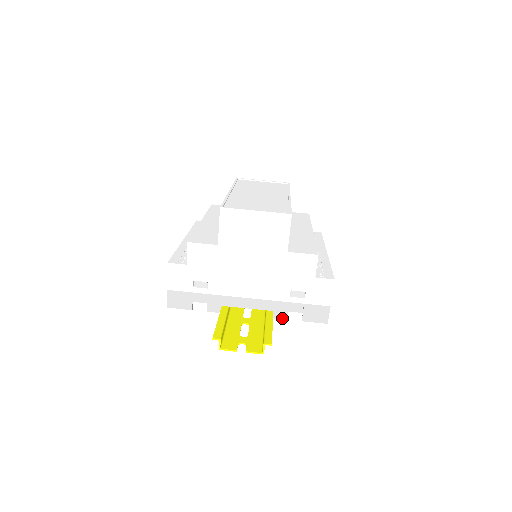
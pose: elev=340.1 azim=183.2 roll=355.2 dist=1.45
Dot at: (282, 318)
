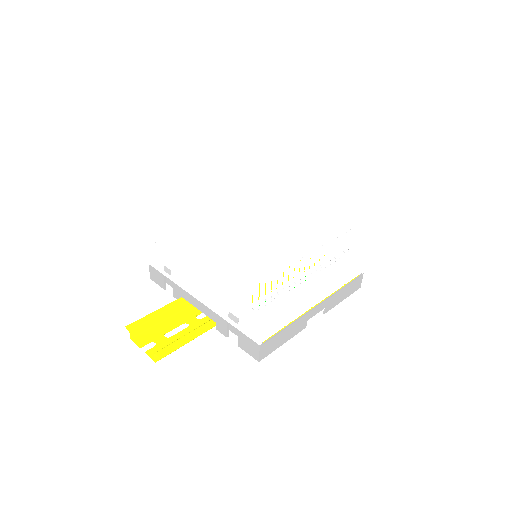
Dot at: (223, 334)
